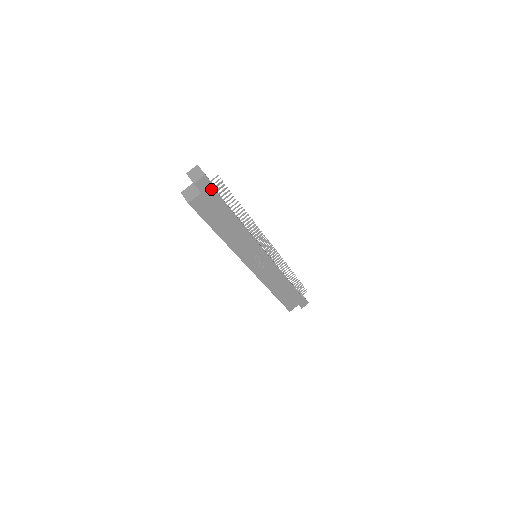
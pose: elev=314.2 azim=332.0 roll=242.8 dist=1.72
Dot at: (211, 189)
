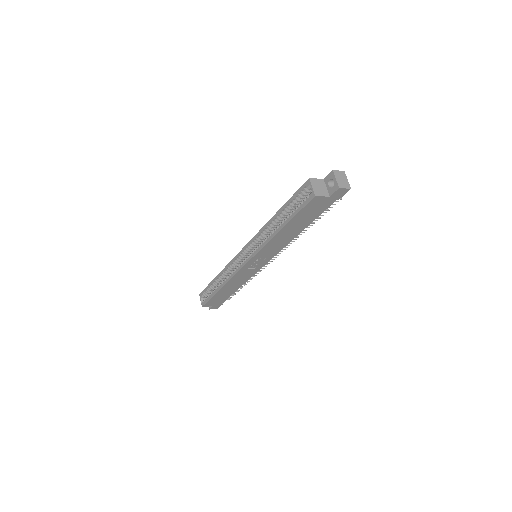
Dot at: (335, 199)
